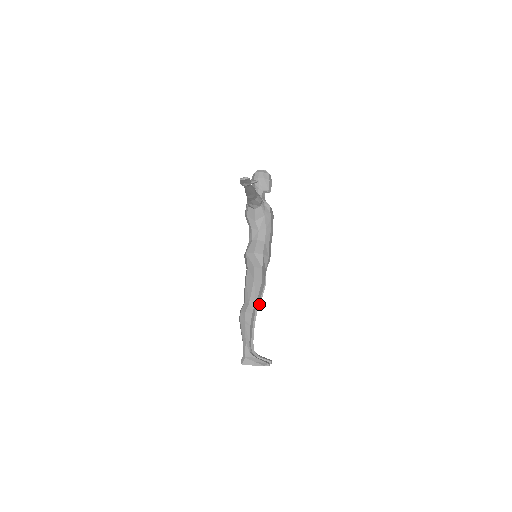
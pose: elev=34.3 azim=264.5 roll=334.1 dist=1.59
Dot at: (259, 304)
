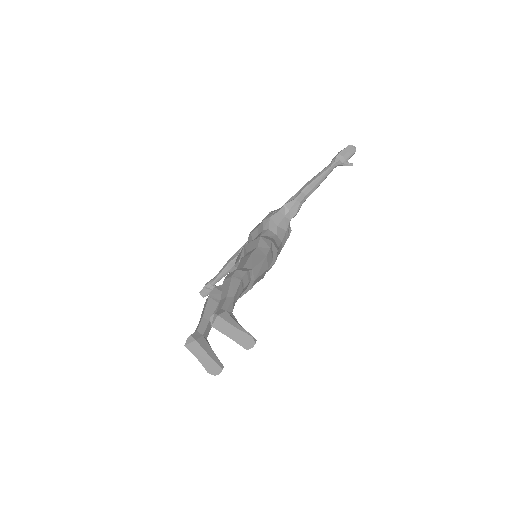
Dot at: occluded
